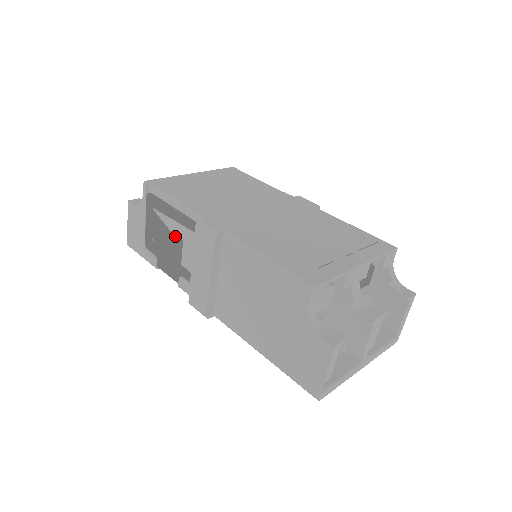
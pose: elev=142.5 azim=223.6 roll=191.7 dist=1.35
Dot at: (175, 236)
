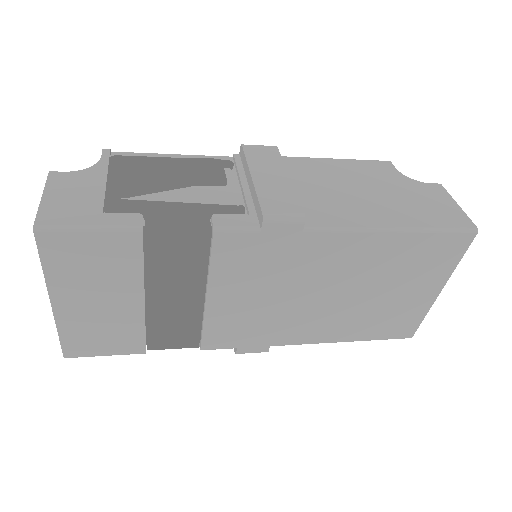
Dot at: (208, 159)
